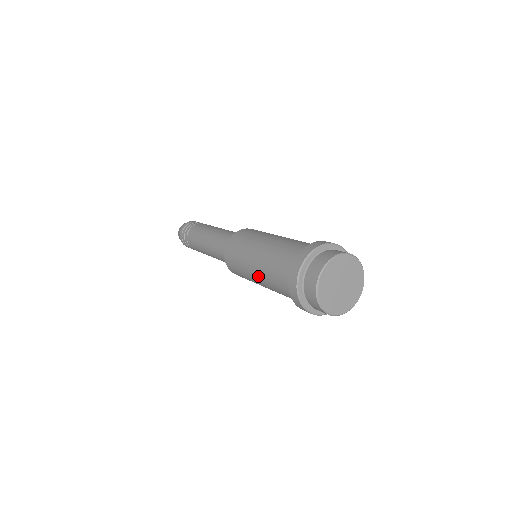
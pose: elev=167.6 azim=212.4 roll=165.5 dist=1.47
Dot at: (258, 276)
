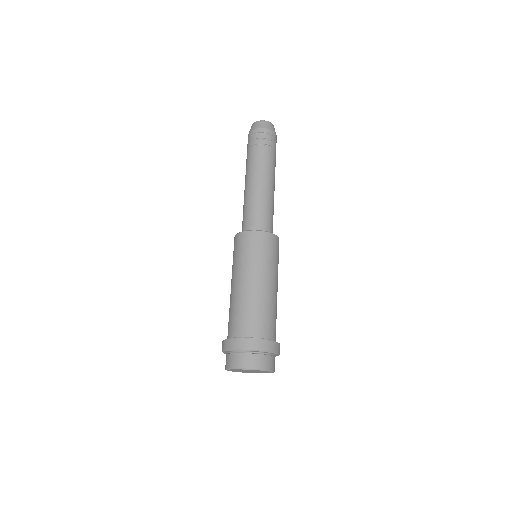
Dot at: occluded
